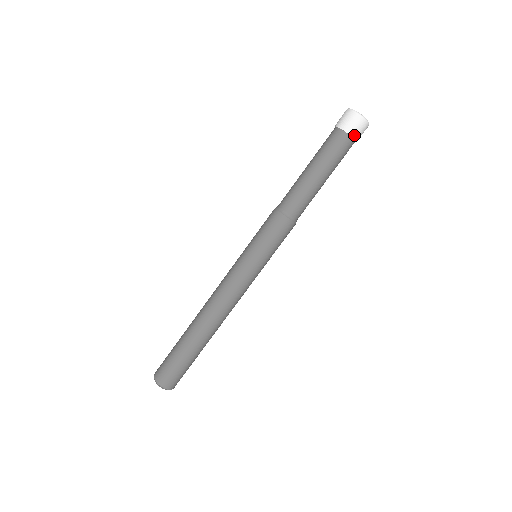
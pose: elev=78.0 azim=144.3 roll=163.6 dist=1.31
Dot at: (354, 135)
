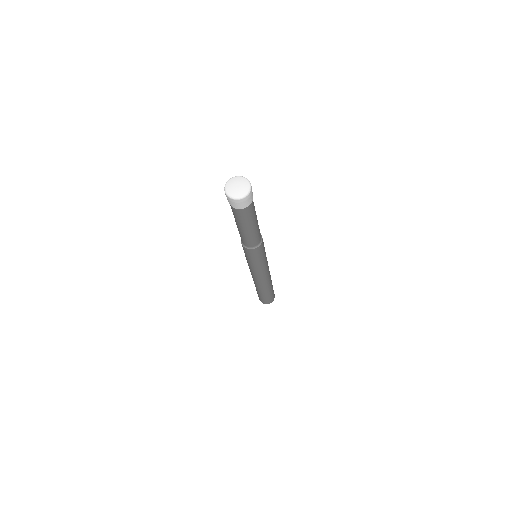
Dot at: (245, 207)
